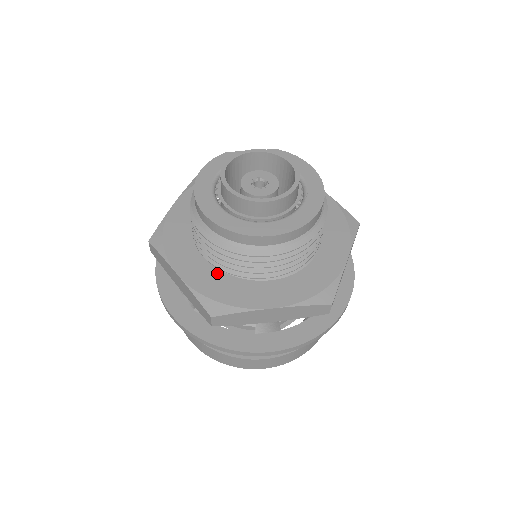
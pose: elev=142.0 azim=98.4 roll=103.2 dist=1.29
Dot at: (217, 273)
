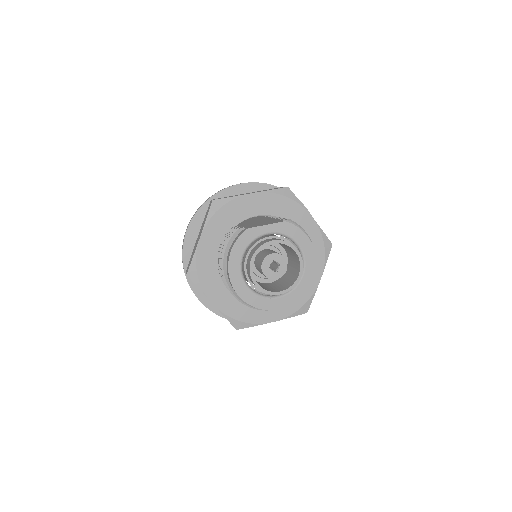
Dot at: occluded
